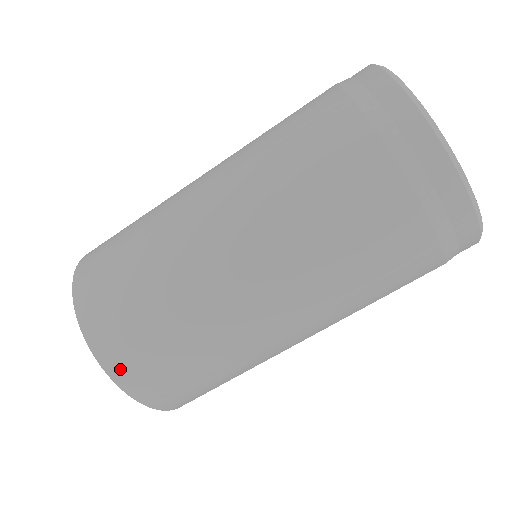
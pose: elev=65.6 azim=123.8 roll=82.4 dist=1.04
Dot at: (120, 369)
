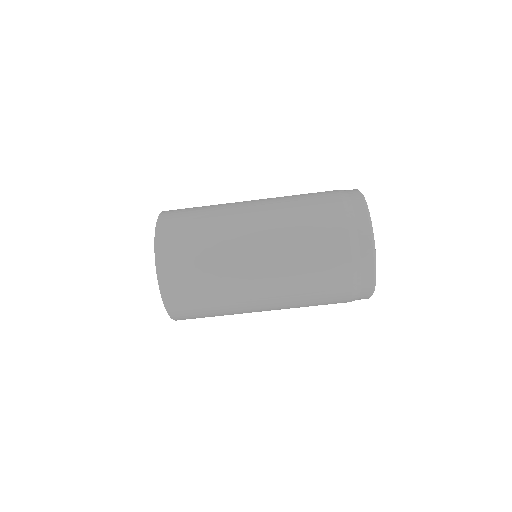
Dot at: (163, 232)
